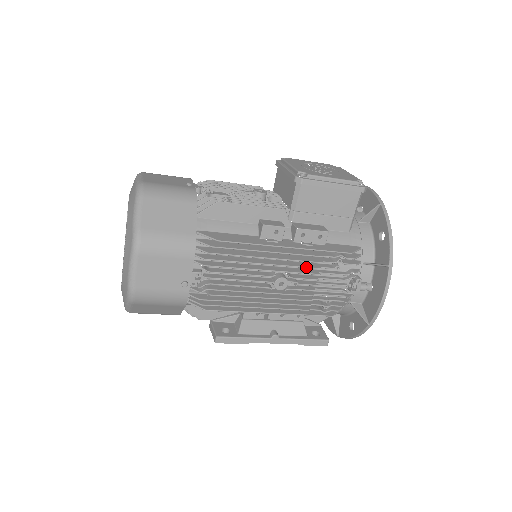
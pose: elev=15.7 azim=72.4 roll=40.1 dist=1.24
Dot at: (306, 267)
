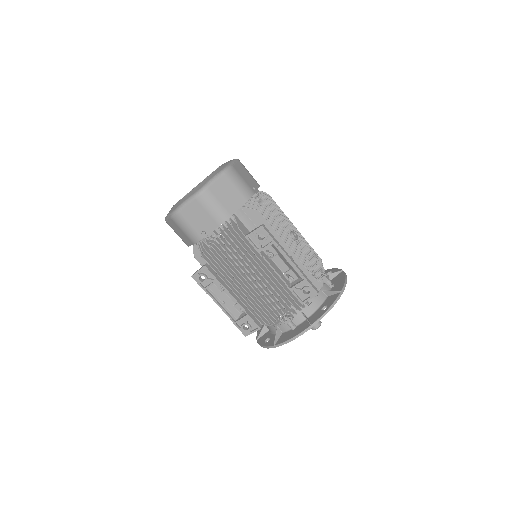
Dot at: (304, 242)
